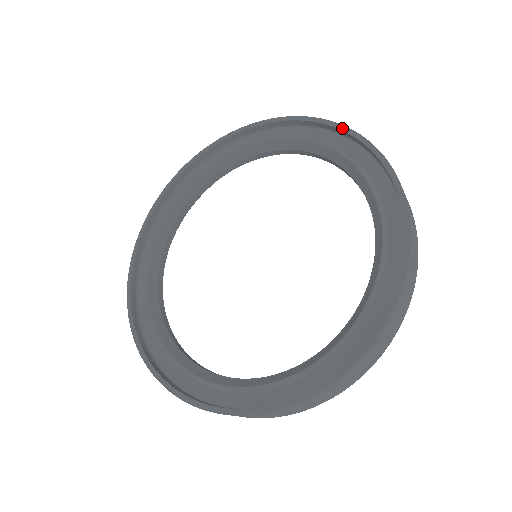
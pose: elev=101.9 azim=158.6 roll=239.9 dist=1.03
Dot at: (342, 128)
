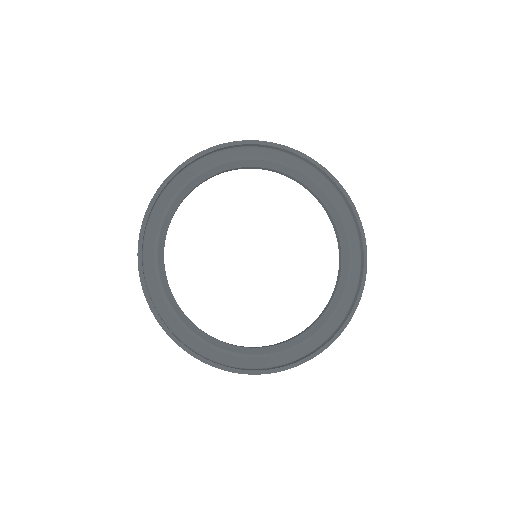
Dot at: (258, 143)
